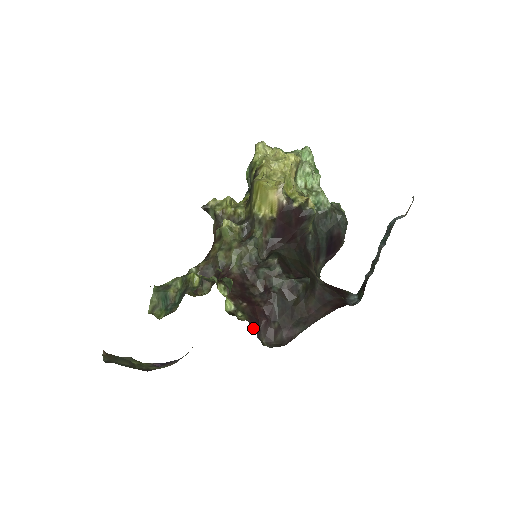
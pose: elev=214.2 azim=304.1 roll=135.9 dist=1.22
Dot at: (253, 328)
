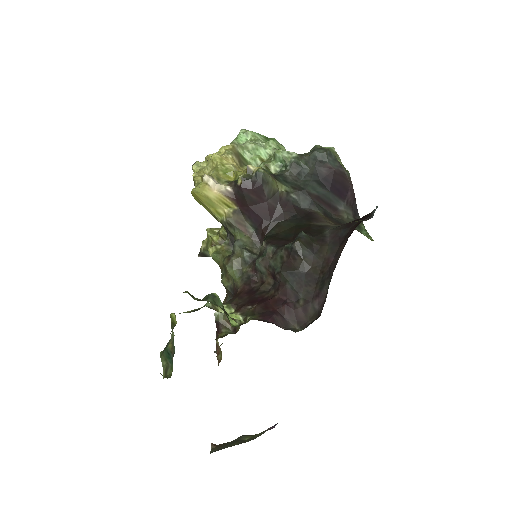
Dot at: occluded
